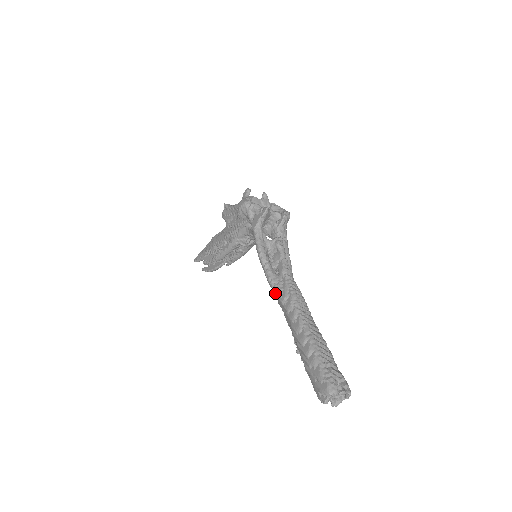
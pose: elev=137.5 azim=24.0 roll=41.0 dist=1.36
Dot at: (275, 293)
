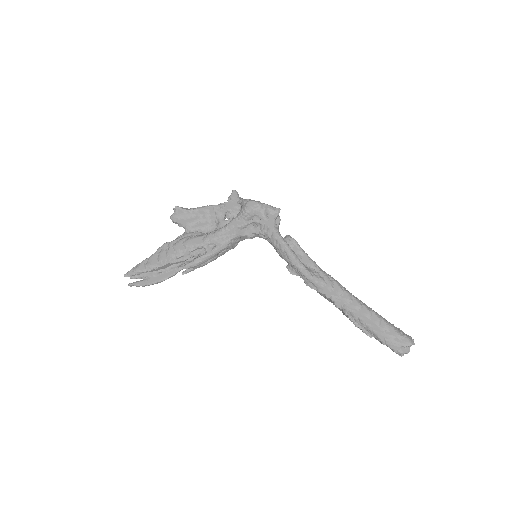
Dot at: (318, 283)
